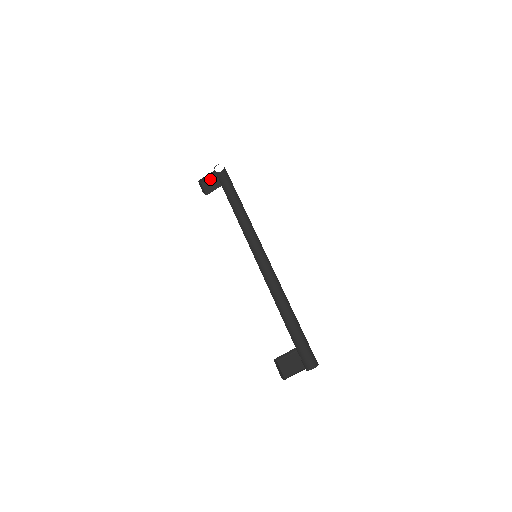
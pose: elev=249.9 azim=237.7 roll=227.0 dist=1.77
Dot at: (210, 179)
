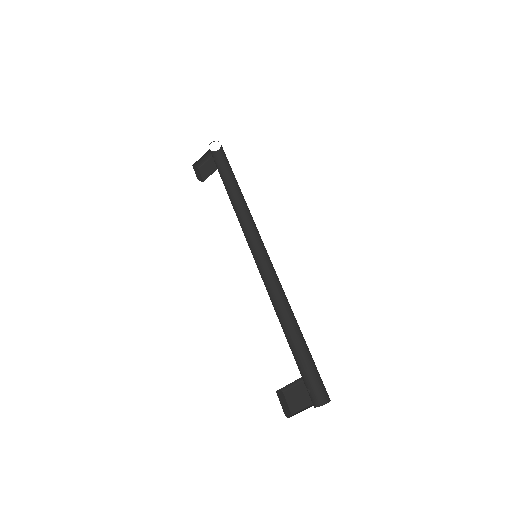
Dot at: (207, 161)
